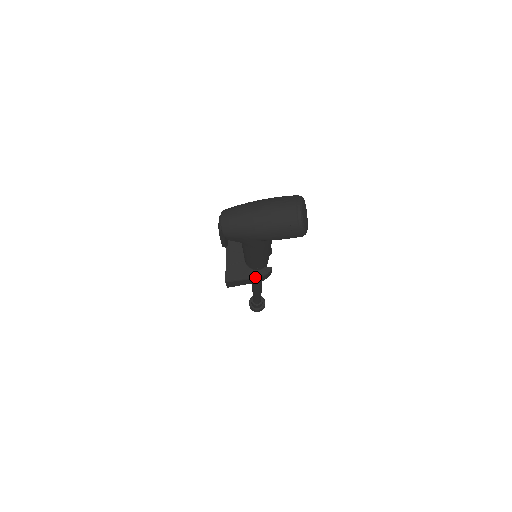
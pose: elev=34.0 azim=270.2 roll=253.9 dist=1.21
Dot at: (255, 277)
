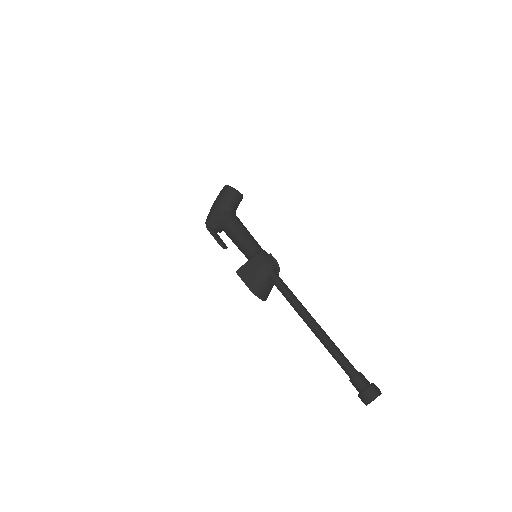
Dot at: (252, 257)
